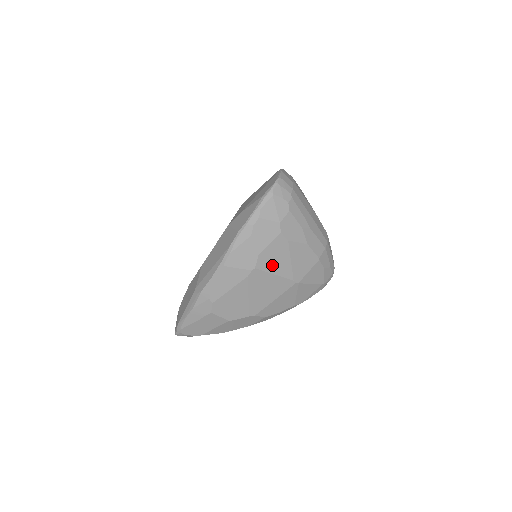
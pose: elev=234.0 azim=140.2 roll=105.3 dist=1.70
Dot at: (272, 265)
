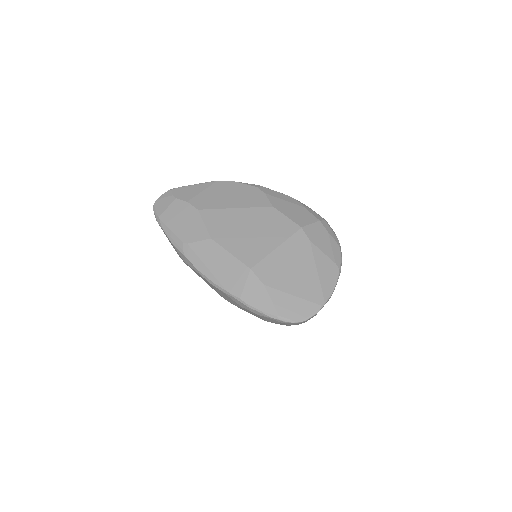
Dot at: occluded
